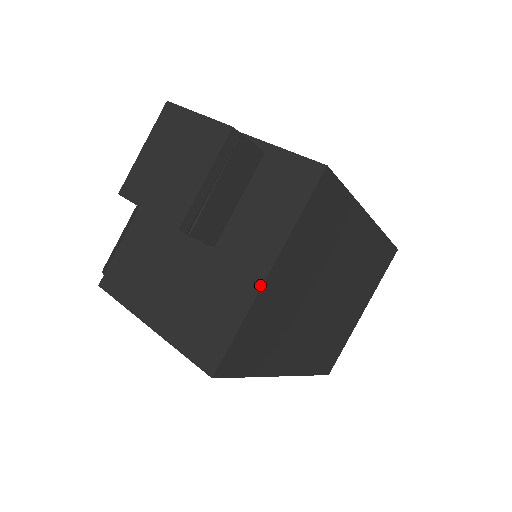
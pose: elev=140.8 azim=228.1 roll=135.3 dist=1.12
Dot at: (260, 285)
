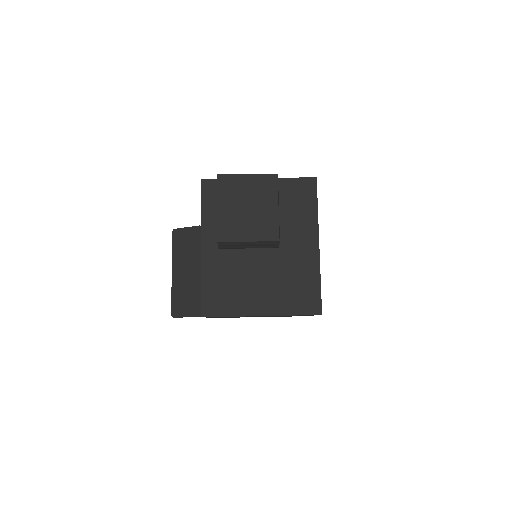
Dot at: (318, 253)
